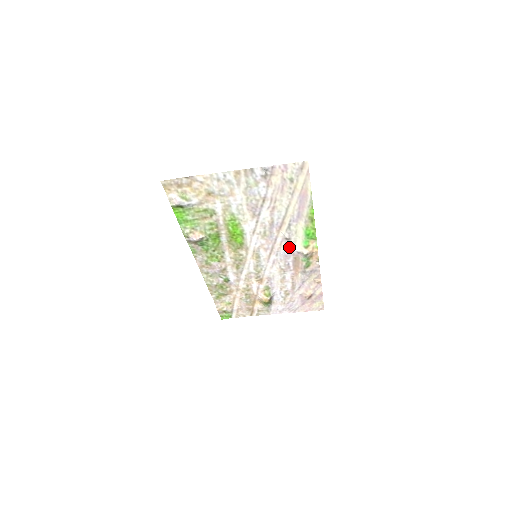
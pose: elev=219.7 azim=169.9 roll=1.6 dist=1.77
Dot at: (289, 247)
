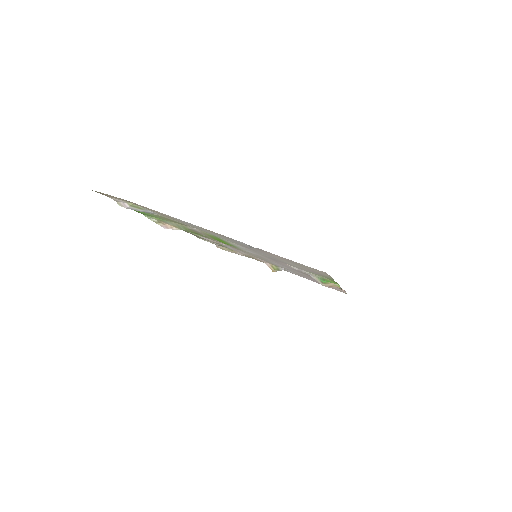
Dot at: occluded
